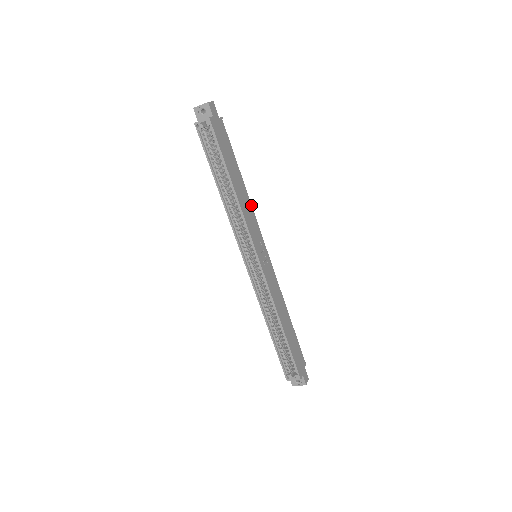
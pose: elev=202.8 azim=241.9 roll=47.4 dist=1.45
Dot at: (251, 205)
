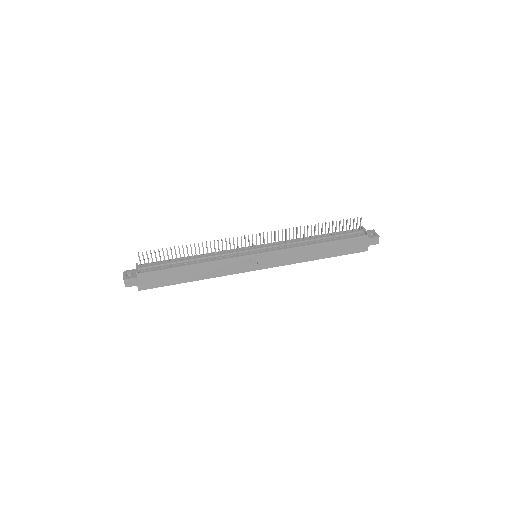
Dot at: (215, 261)
